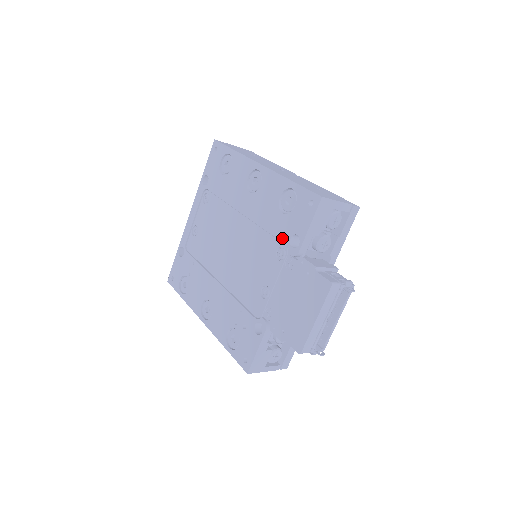
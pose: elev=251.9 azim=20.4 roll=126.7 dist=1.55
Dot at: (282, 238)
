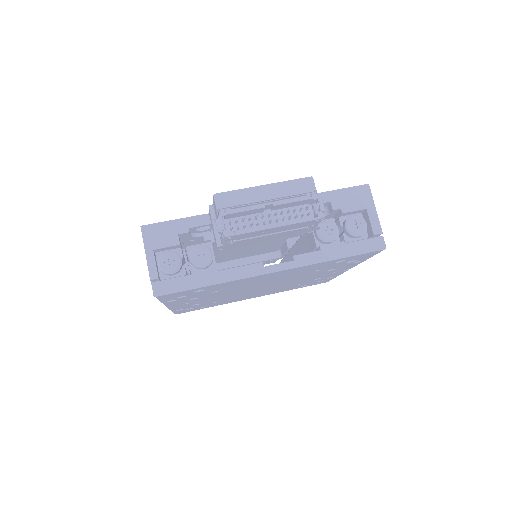
Dot at: occluded
